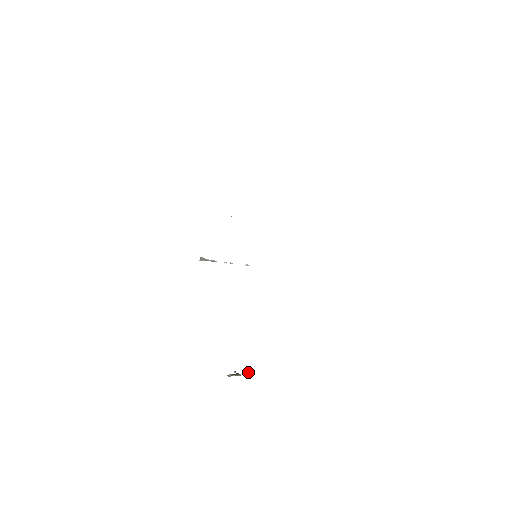
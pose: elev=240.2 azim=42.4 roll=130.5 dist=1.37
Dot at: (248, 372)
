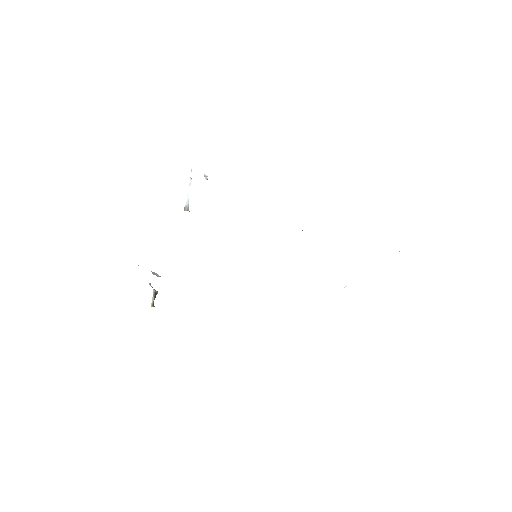
Dot at: (156, 275)
